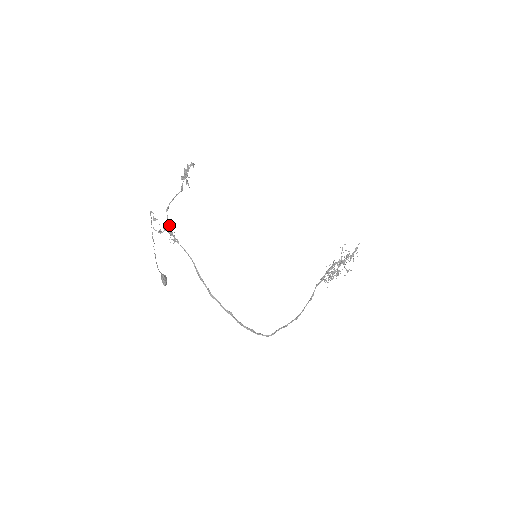
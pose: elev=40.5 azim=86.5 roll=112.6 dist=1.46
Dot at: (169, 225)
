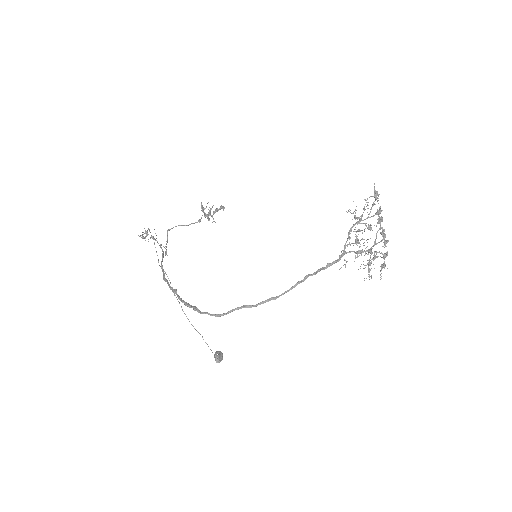
Dot at: (166, 241)
